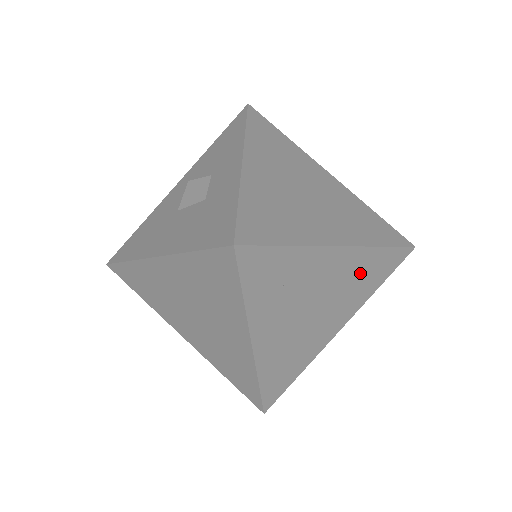
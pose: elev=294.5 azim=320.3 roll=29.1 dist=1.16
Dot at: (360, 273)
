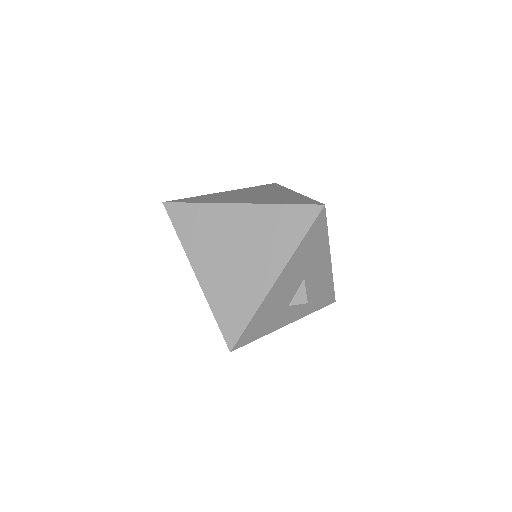
Dot at: (270, 226)
